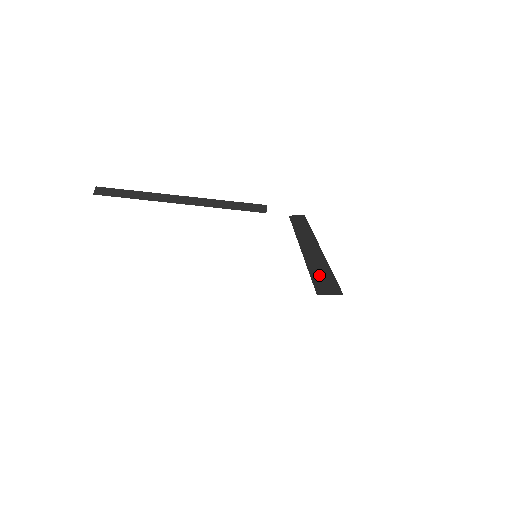
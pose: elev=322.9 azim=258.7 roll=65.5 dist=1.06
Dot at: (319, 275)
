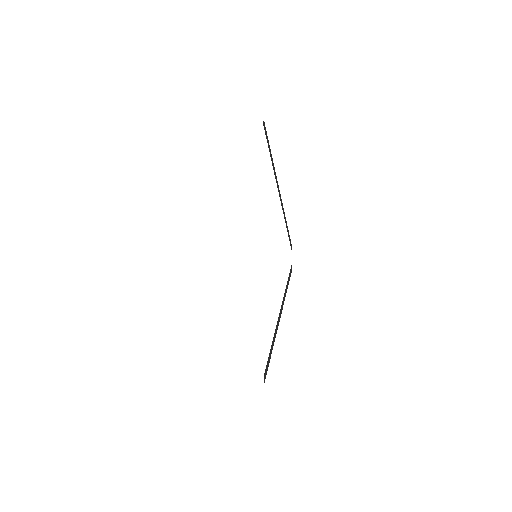
Dot at: occluded
